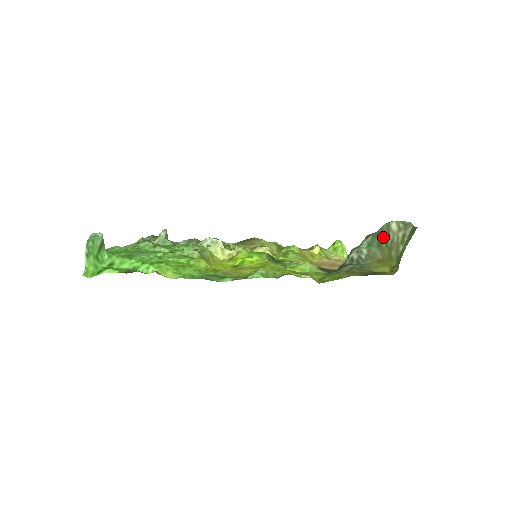
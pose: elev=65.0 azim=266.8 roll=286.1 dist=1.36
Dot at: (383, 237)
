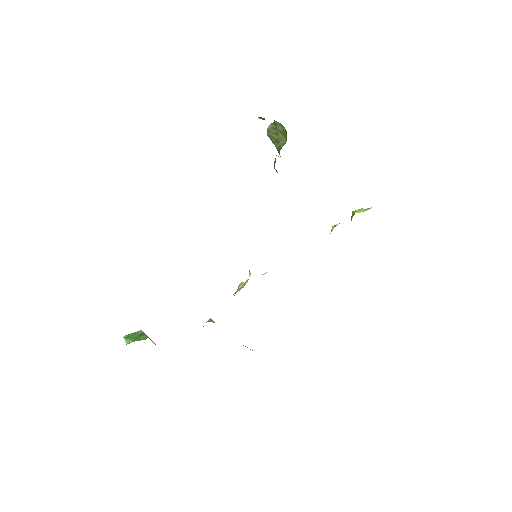
Dot at: (272, 137)
